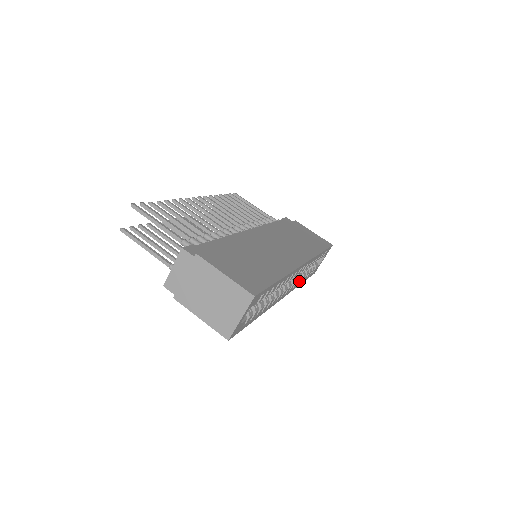
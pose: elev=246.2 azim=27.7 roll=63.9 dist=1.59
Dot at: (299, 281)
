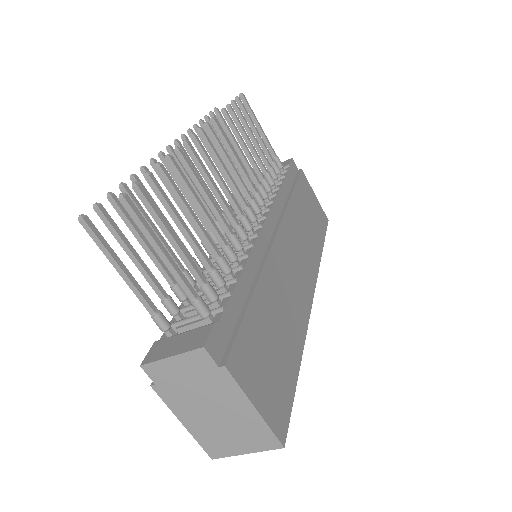
Dot at: occluded
